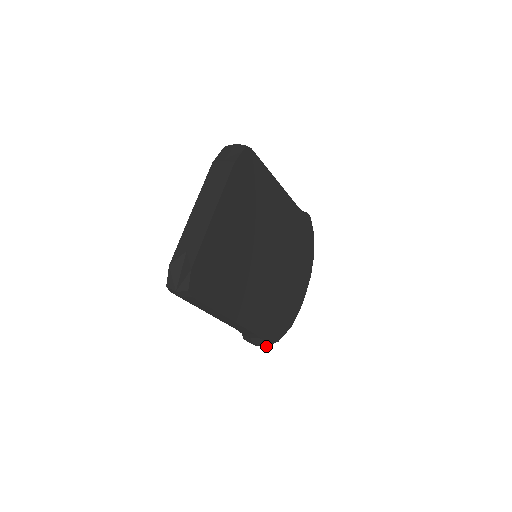
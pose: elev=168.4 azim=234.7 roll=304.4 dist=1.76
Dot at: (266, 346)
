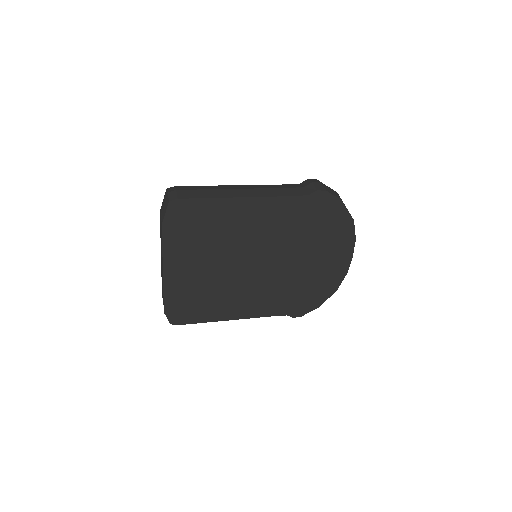
Dot at: (299, 316)
